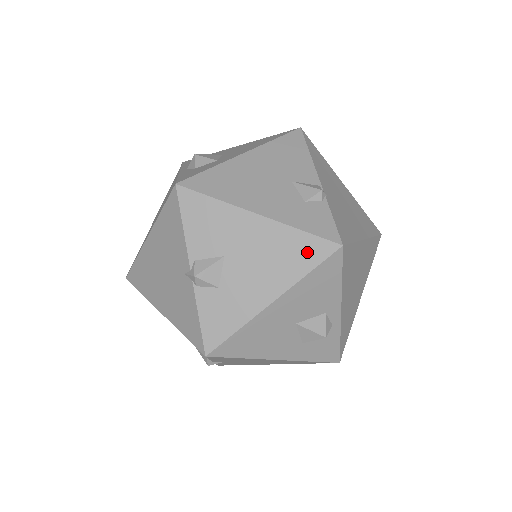
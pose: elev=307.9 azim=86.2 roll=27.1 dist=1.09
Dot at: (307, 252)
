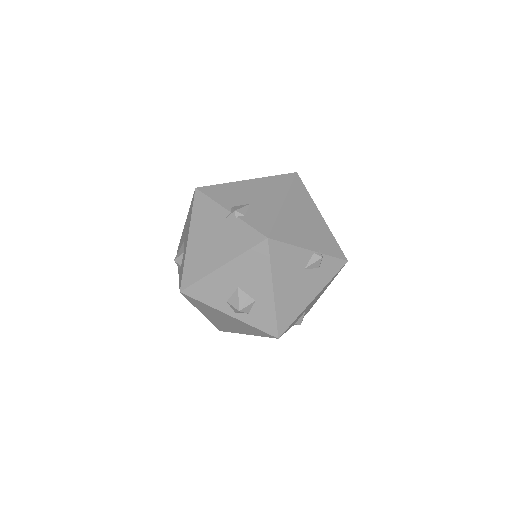
Dot at: (335, 276)
